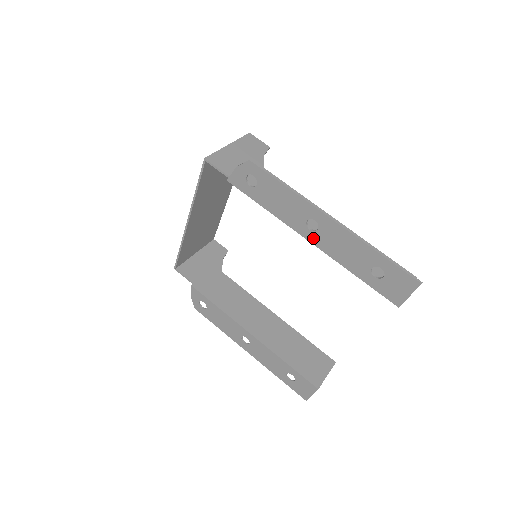
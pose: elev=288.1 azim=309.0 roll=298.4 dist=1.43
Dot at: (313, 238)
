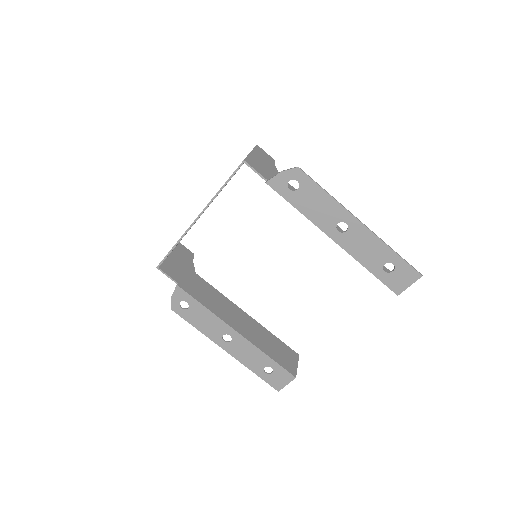
Dot at: (339, 238)
